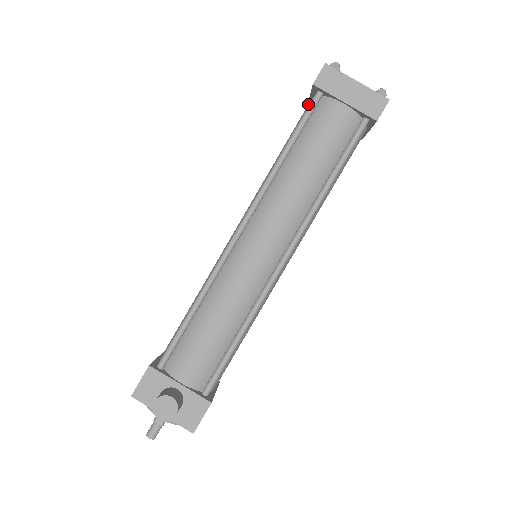
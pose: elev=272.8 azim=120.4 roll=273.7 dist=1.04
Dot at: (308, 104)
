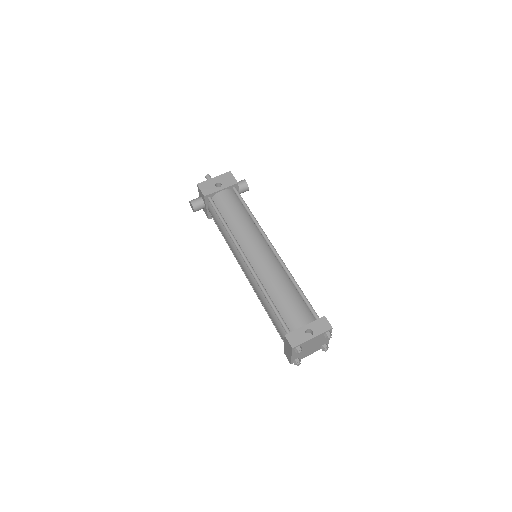
Dot at: (299, 323)
